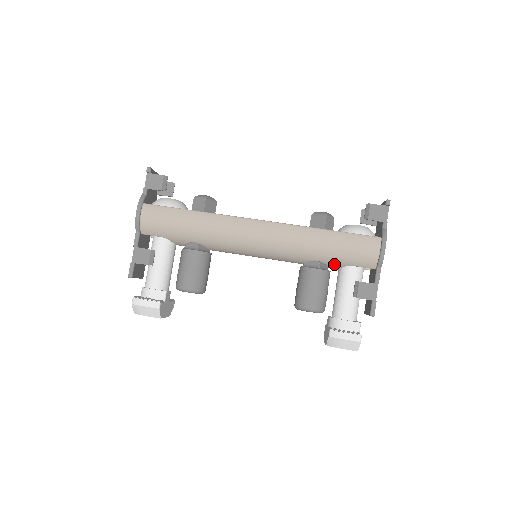
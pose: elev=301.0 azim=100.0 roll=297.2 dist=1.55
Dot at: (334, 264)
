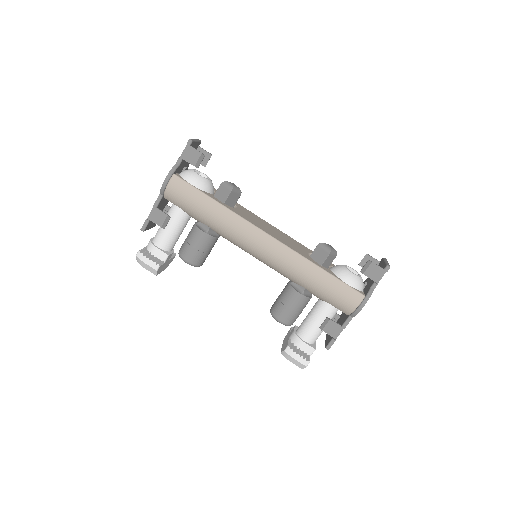
Dot at: (317, 296)
